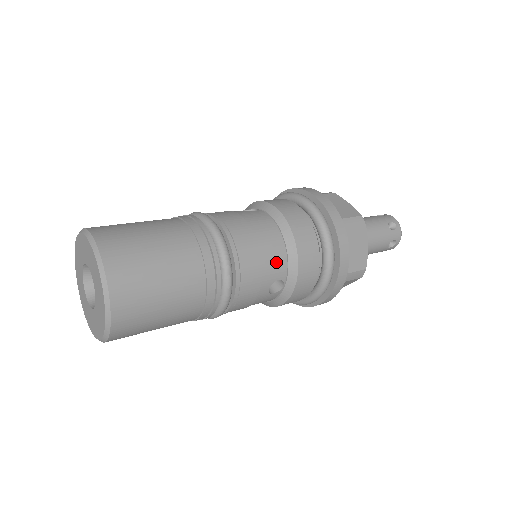
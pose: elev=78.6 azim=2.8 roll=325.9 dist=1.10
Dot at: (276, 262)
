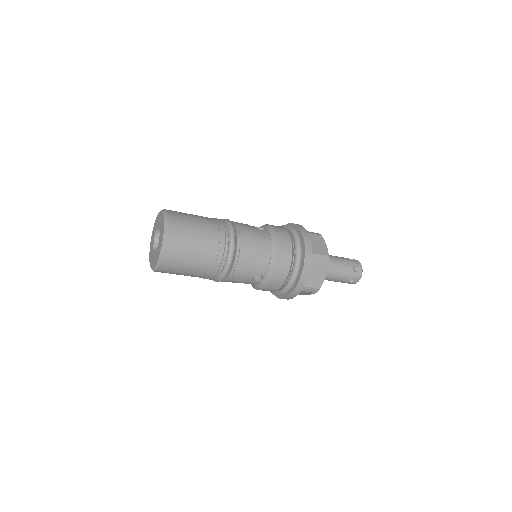
Dot at: (261, 264)
